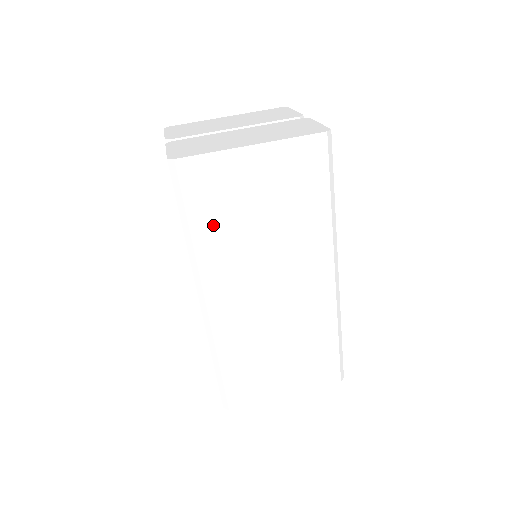
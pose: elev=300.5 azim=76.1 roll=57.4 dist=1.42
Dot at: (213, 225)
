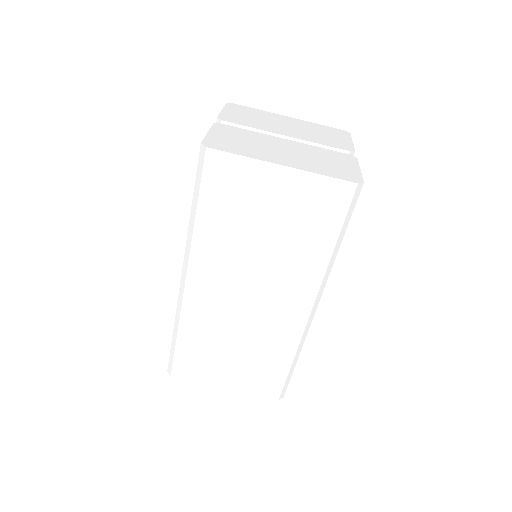
Dot at: (218, 218)
